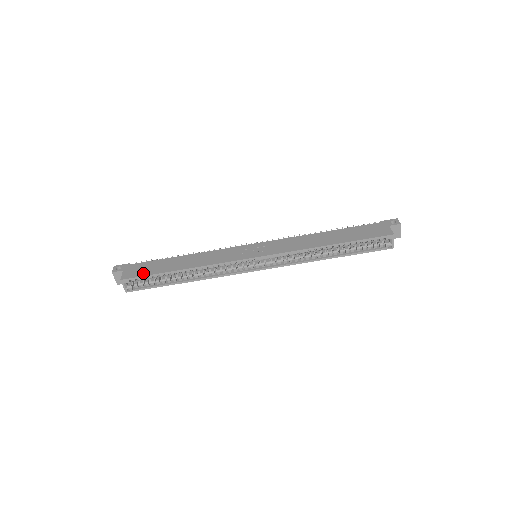
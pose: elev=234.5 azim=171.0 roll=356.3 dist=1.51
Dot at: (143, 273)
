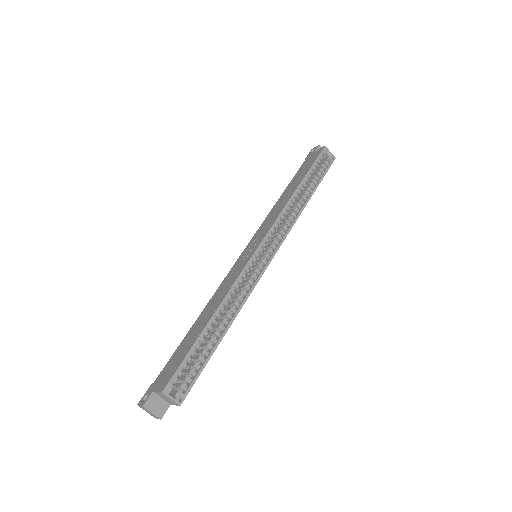
Dot at: (177, 363)
